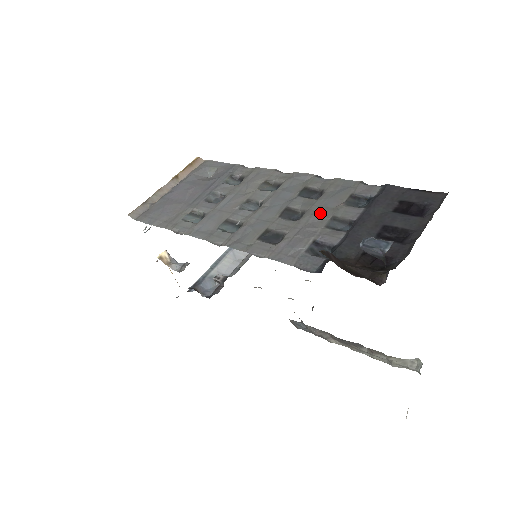
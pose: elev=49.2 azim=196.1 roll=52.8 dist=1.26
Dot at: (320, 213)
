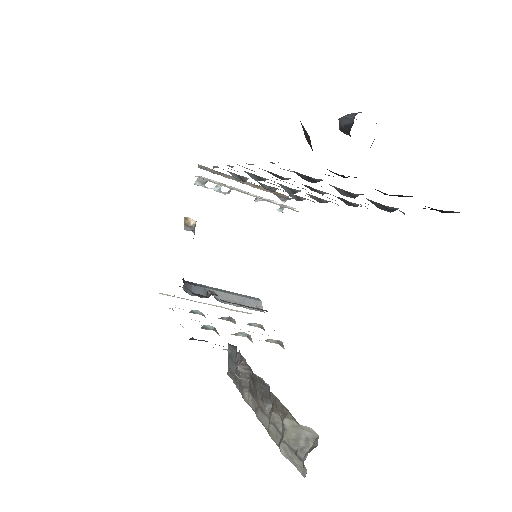
Dot at: occluded
